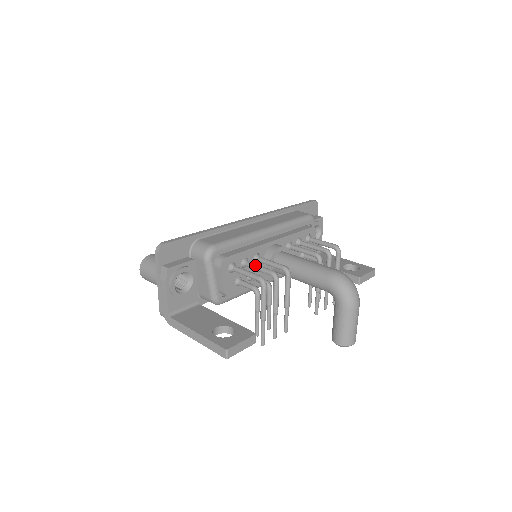
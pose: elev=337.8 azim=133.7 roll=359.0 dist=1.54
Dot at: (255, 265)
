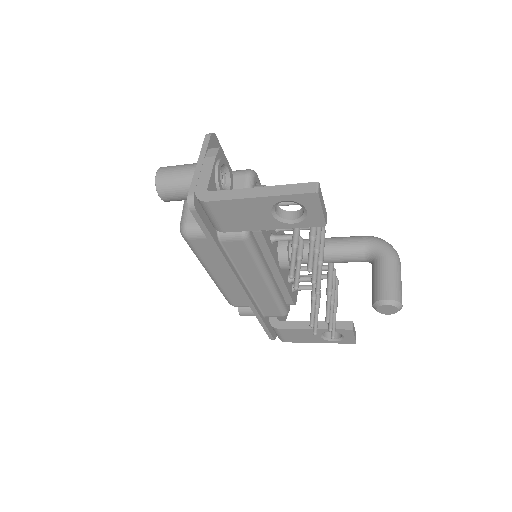
Dot at: occluded
